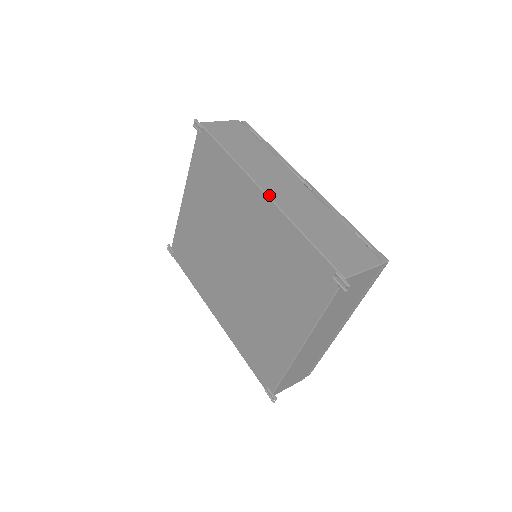
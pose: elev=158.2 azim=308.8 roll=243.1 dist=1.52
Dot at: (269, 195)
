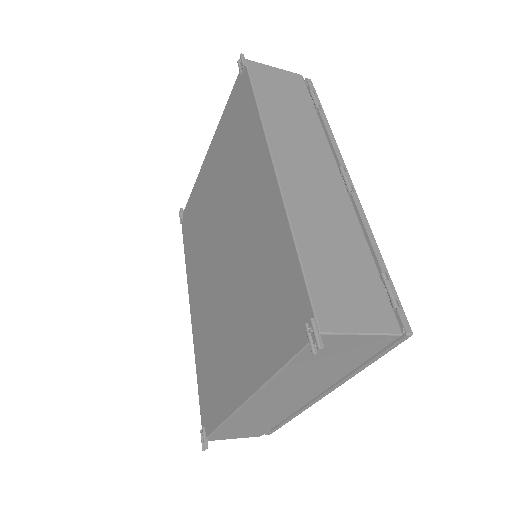
Dot at: (279, 174)
